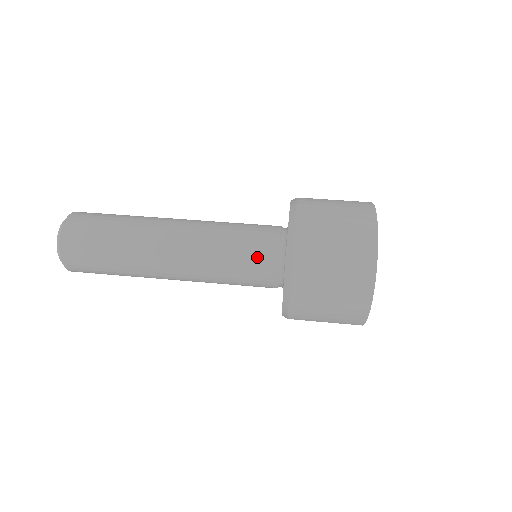
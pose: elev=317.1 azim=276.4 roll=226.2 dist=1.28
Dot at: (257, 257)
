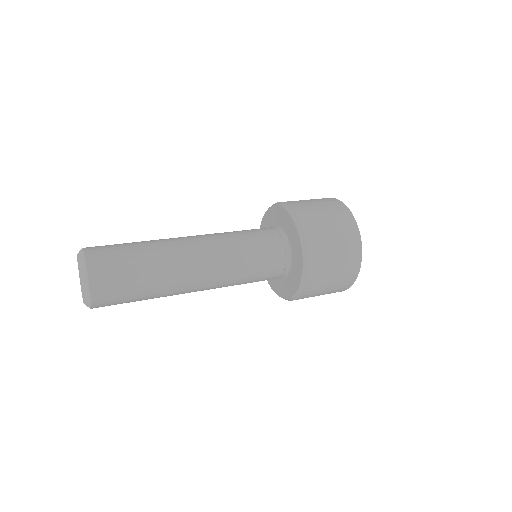
Dot at: (263, 234)
